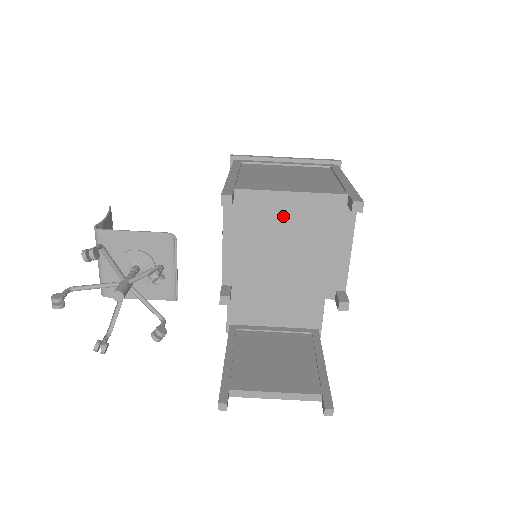
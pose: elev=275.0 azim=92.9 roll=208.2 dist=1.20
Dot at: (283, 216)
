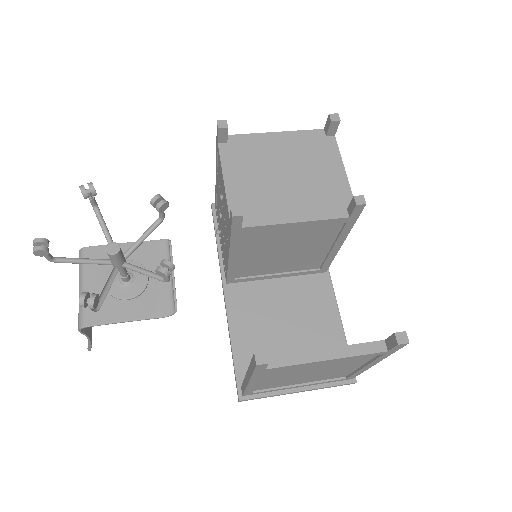
Dot at: (274, 151)
